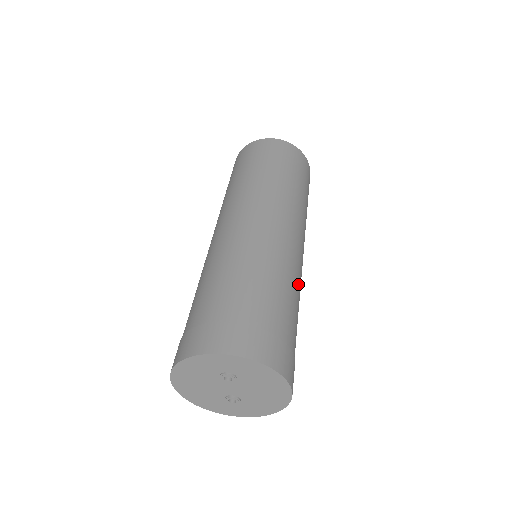
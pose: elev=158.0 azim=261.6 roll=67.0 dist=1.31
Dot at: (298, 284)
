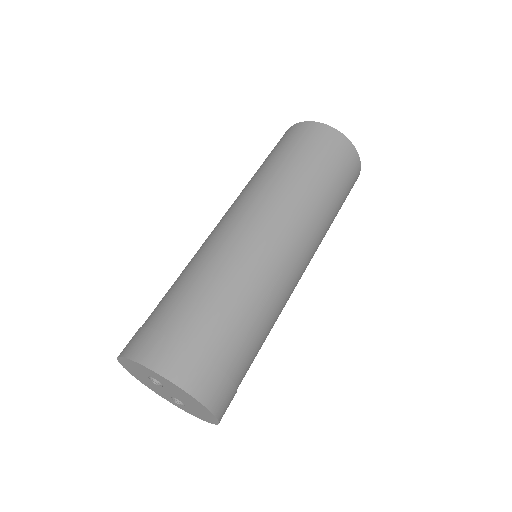
Dot at: (267, 294)
